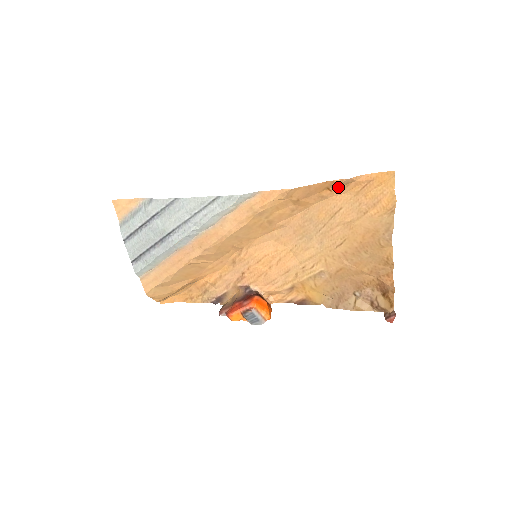
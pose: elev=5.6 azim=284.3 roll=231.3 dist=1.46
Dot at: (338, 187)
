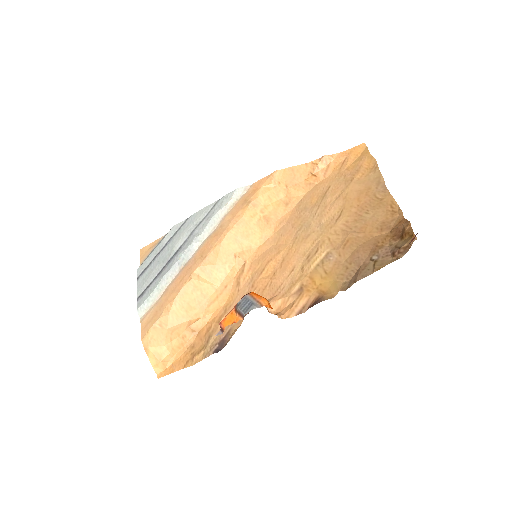
Dot at: (321, 170)
